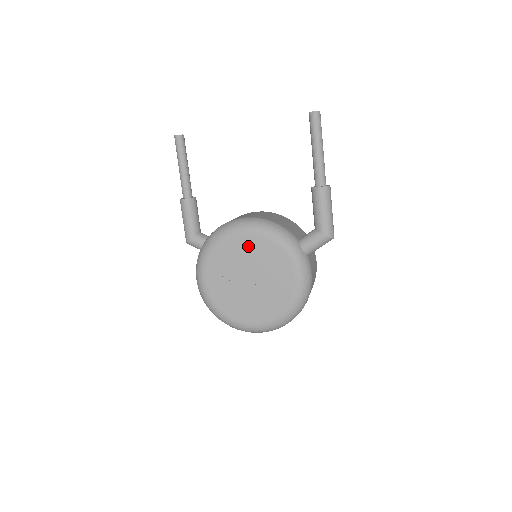
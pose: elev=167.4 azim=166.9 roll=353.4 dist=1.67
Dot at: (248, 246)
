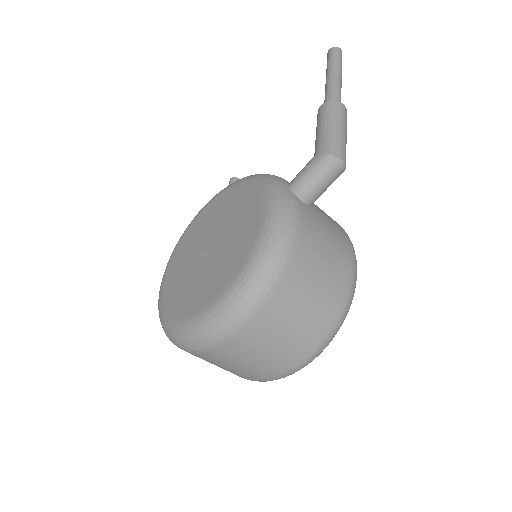
Dot at: (222, 205)
